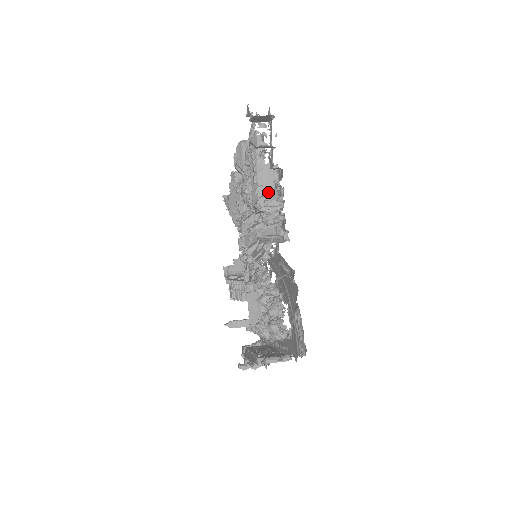
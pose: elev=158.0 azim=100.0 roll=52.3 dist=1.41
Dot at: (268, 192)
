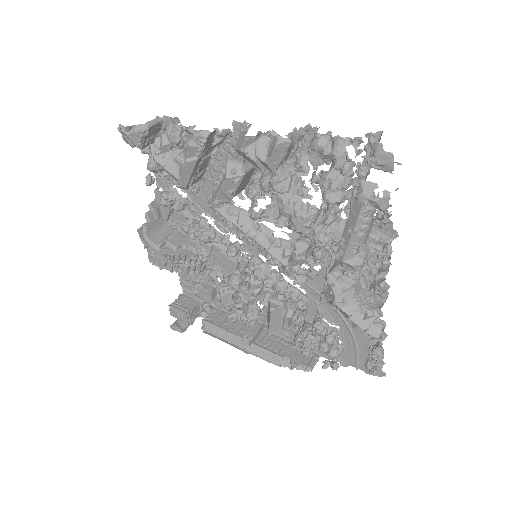
Dot at: (363, 246)
